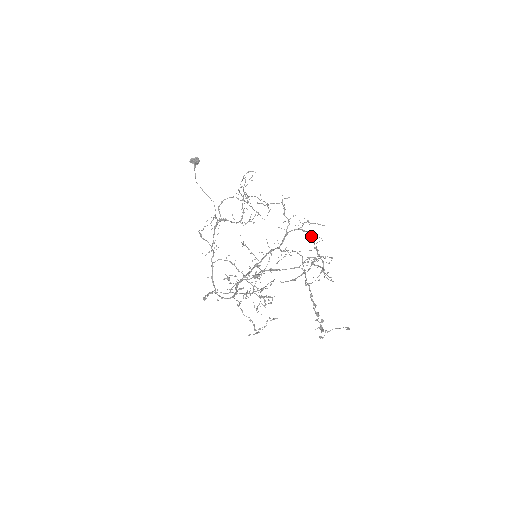
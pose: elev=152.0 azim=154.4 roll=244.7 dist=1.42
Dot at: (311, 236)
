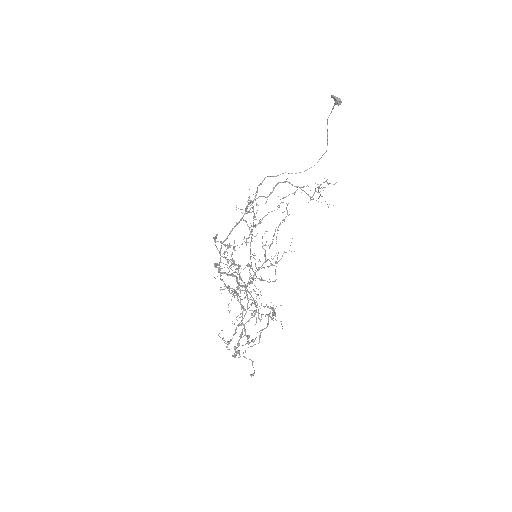
Dot at: (245, 314)
